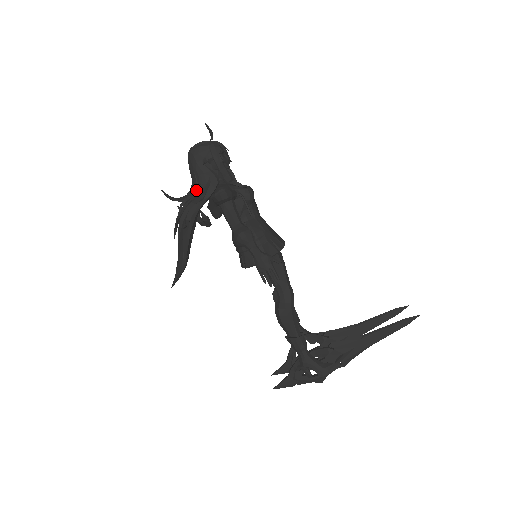
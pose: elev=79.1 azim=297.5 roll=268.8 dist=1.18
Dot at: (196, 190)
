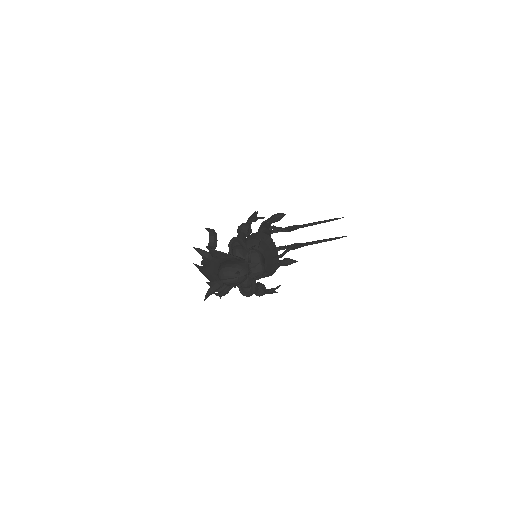
Dot at: (226, 285)
